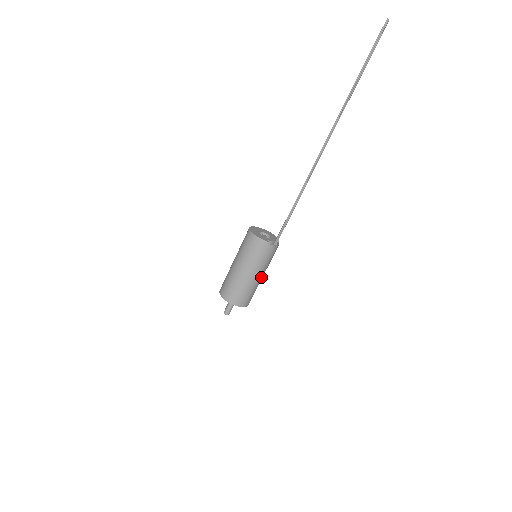
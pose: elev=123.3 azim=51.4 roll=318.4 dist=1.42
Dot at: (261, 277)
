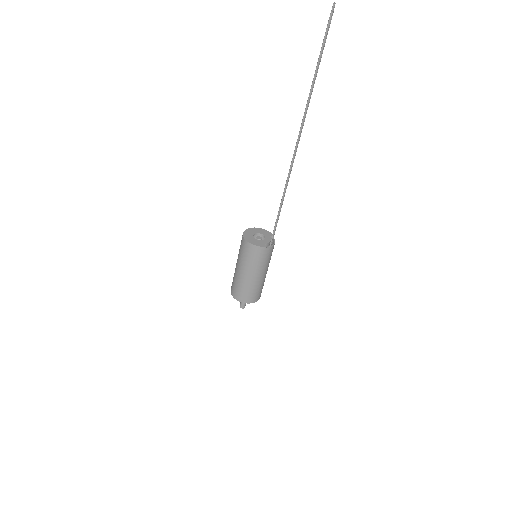
Dot at: (266, 273)
